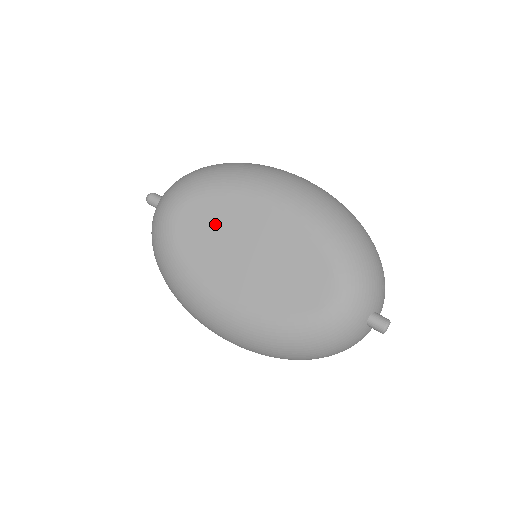
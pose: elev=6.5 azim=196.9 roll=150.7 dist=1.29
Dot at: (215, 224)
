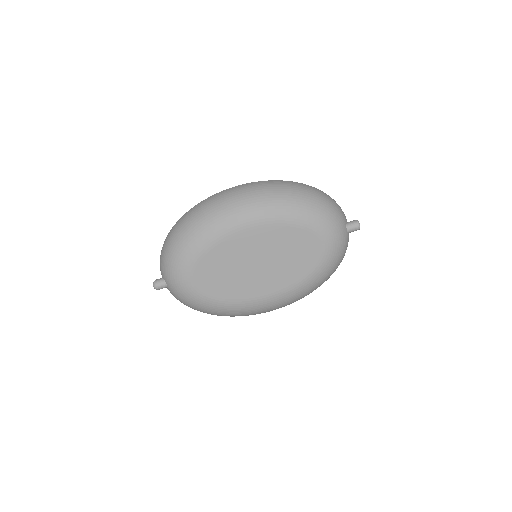
Dot at: (223, 268)
